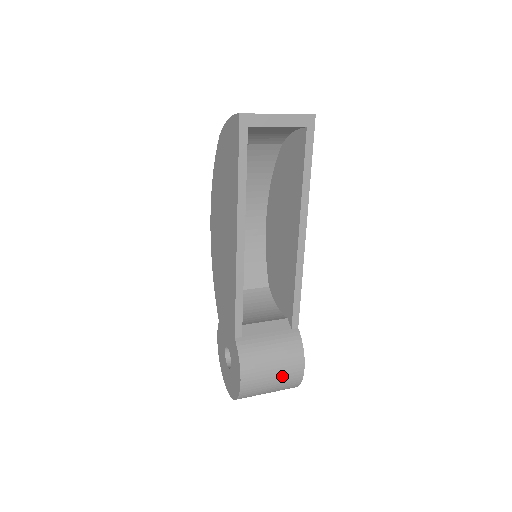
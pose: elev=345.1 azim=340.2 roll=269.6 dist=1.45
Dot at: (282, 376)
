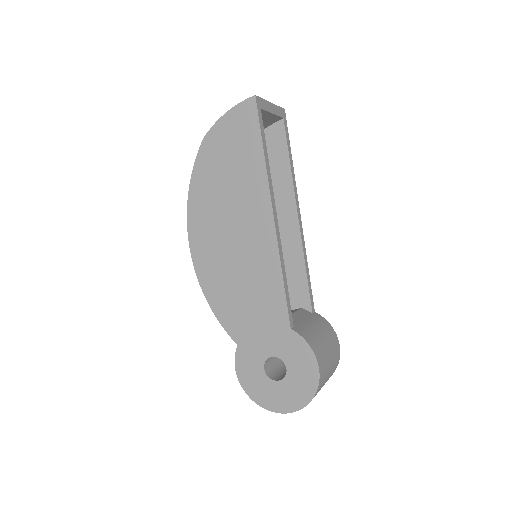
Dot at: (333, 356)
